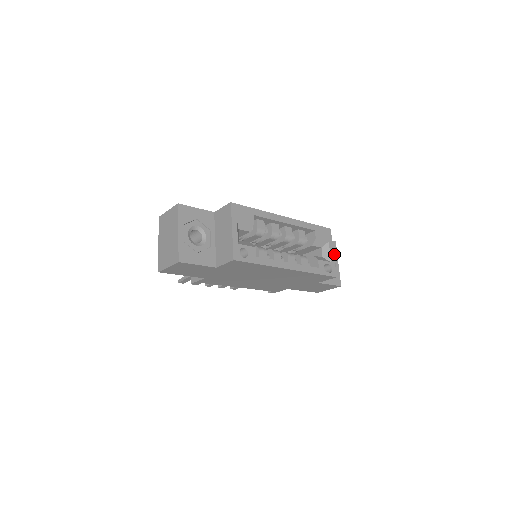
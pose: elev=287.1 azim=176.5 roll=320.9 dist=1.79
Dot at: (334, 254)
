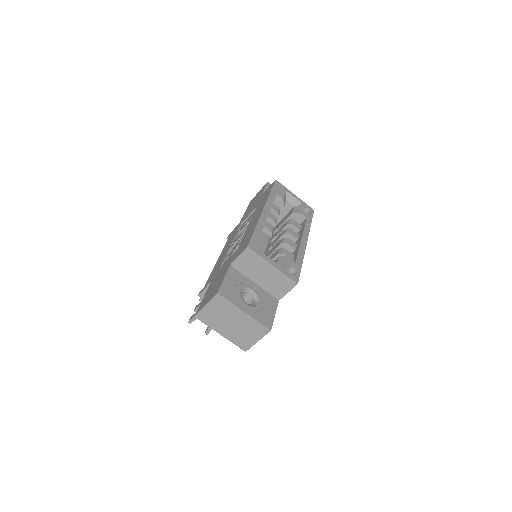
Dot at: occluded
